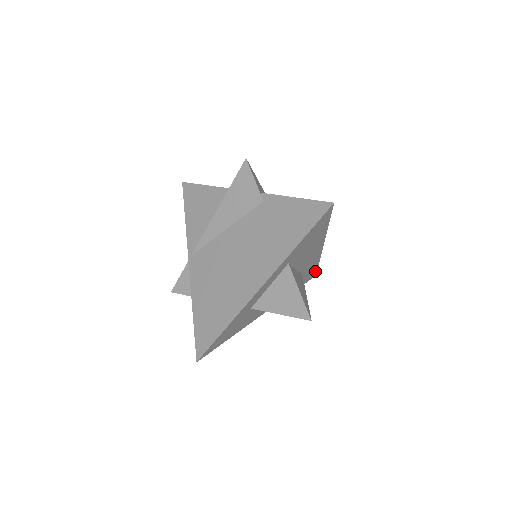
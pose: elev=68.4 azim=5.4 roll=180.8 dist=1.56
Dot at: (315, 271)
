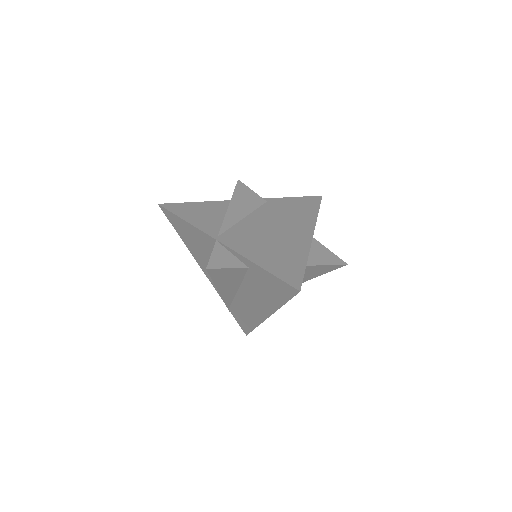
Dot at: occluded
